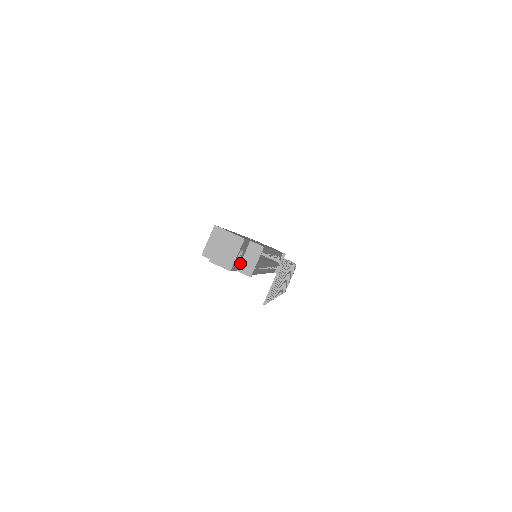
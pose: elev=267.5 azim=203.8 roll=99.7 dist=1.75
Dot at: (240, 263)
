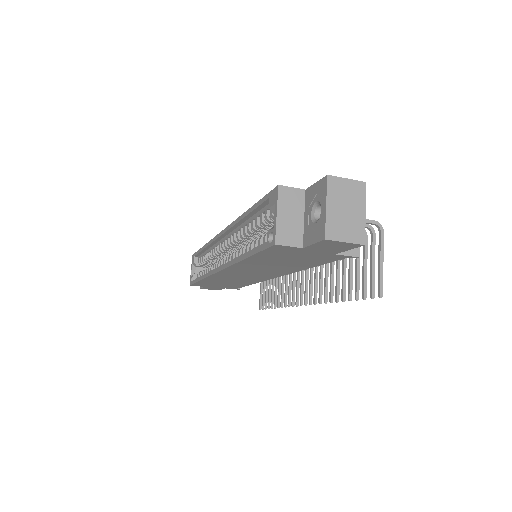
Dot at: occluded
